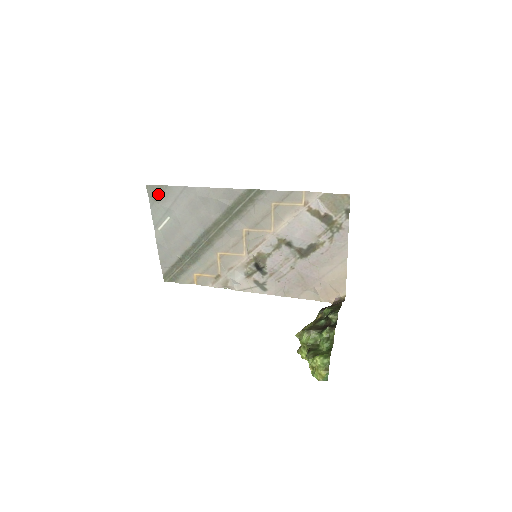
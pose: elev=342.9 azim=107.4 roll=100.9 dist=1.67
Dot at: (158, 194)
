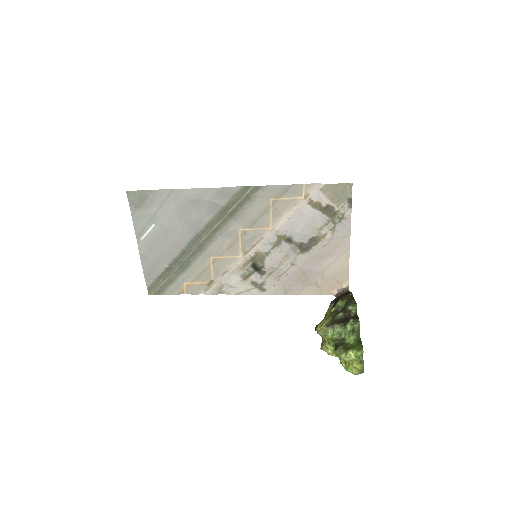
Dot at: (141, 200)
